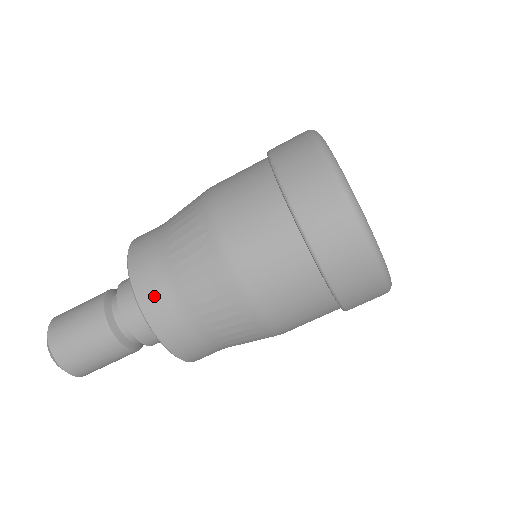
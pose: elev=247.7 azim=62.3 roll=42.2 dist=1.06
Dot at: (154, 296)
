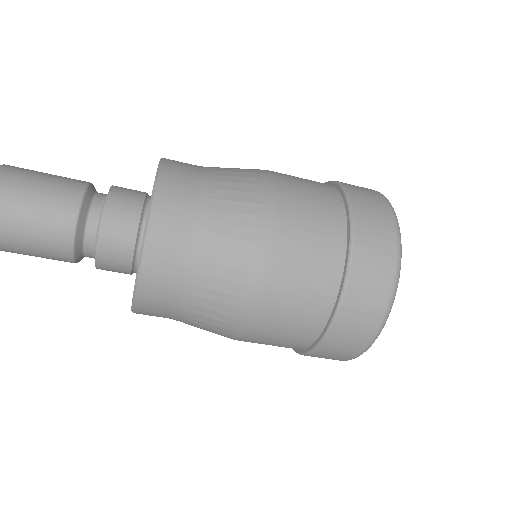
Dot at: (171, 223)
